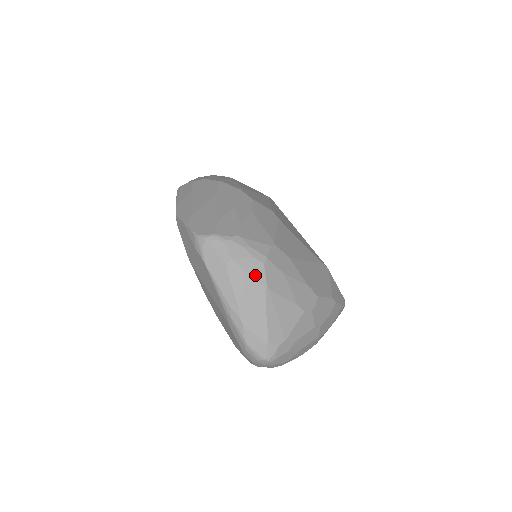
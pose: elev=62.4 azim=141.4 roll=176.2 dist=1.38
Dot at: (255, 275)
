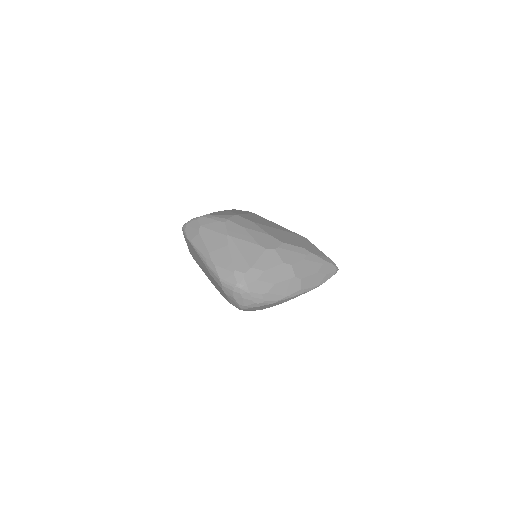
Dot at: (219, 230)
